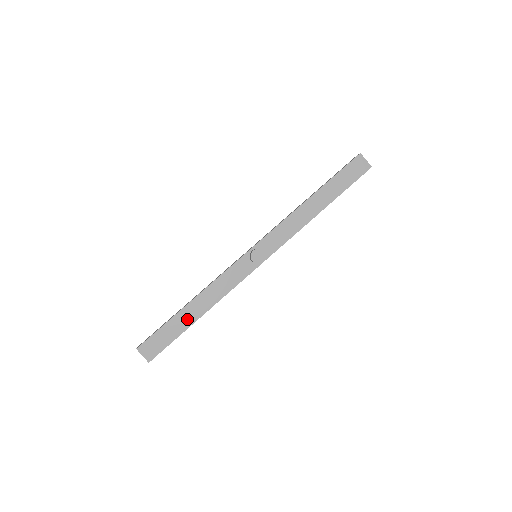
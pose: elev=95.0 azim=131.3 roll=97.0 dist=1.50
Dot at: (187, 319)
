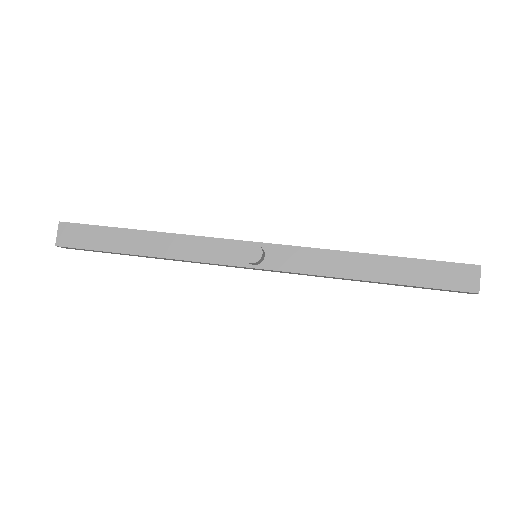
Dot at: (128, 244)
